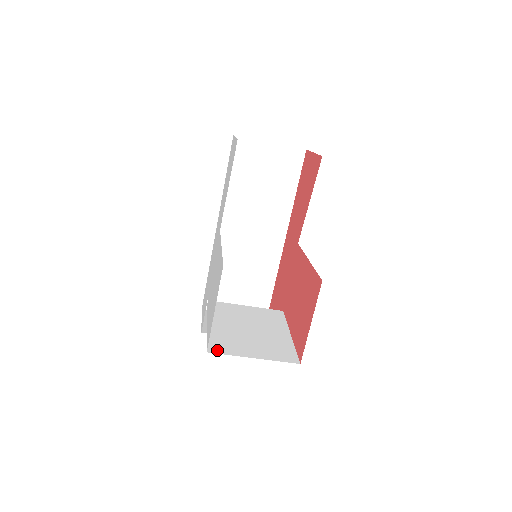
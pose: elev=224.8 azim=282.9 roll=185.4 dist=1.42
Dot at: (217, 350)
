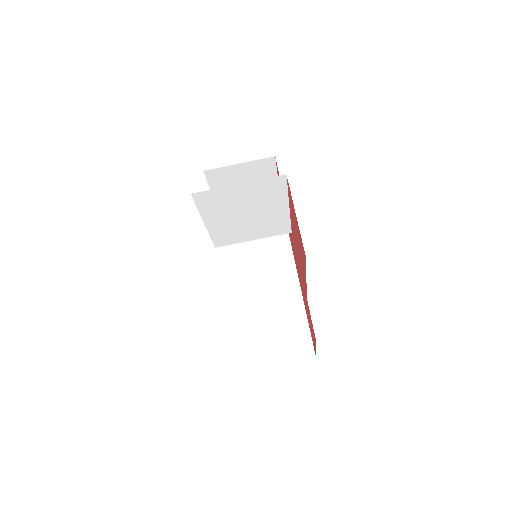
Dot at: occluded
